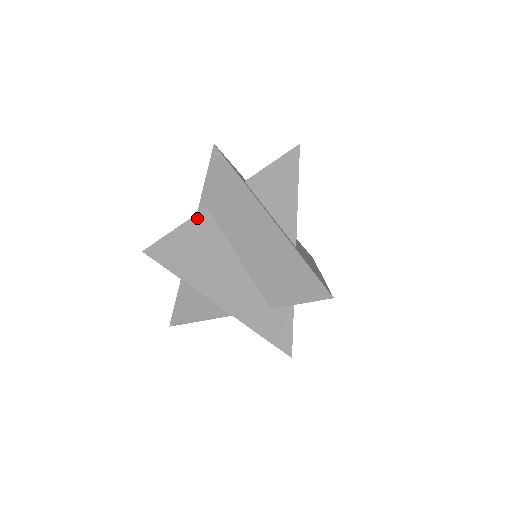
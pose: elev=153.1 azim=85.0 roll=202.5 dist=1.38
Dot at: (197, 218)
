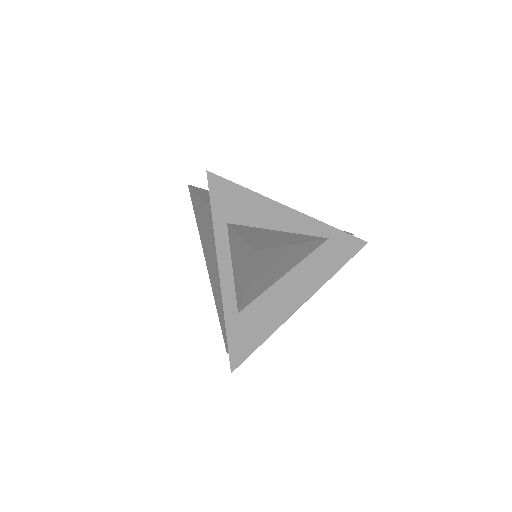
Dot at: (207, 207)
